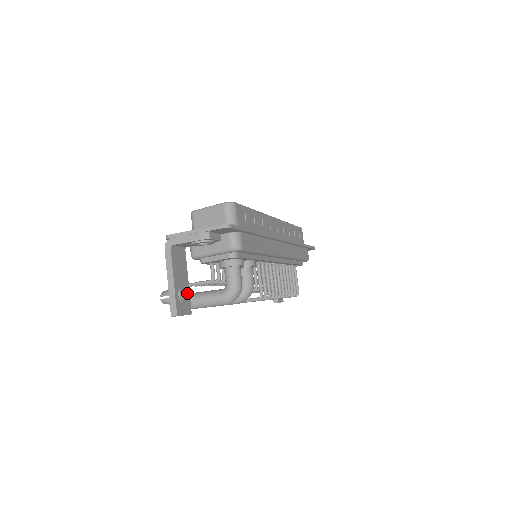
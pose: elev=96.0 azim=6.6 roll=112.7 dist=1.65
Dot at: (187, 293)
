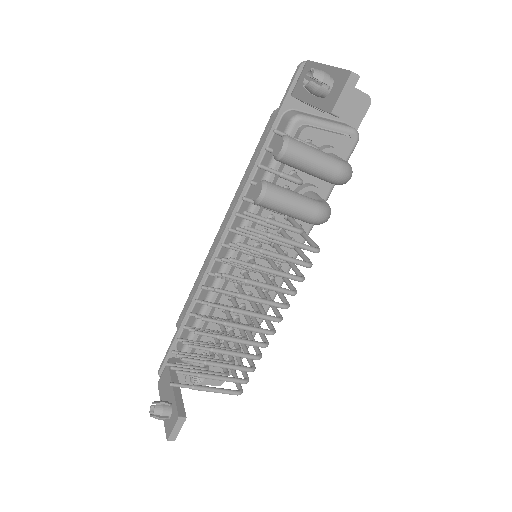
Dot at: occluded
